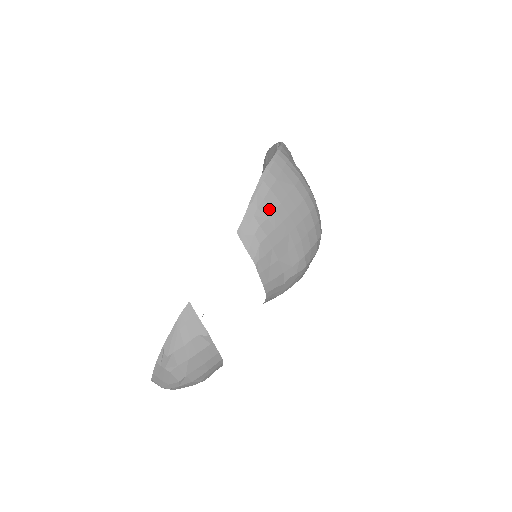
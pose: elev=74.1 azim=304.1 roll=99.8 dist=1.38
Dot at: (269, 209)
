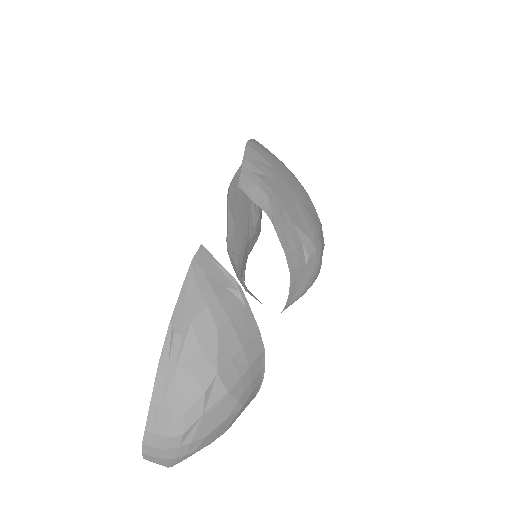
Dot at: (265, 169)
